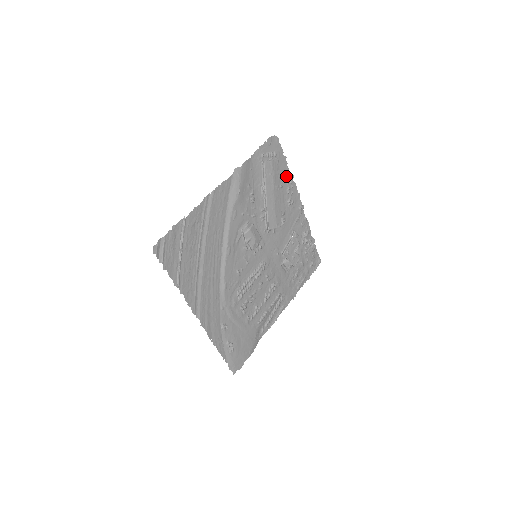
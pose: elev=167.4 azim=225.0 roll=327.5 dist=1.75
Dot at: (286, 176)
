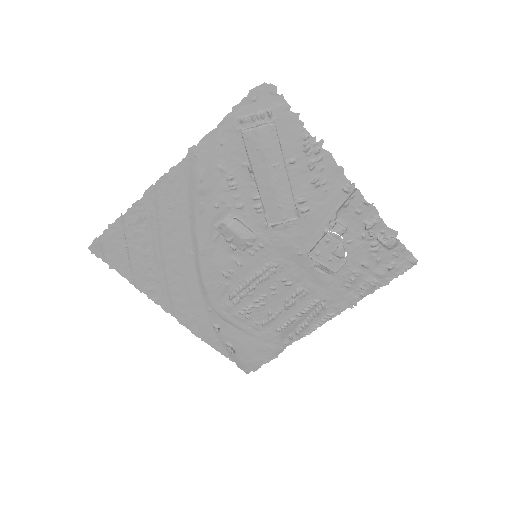
Dot at: (303, 144)
